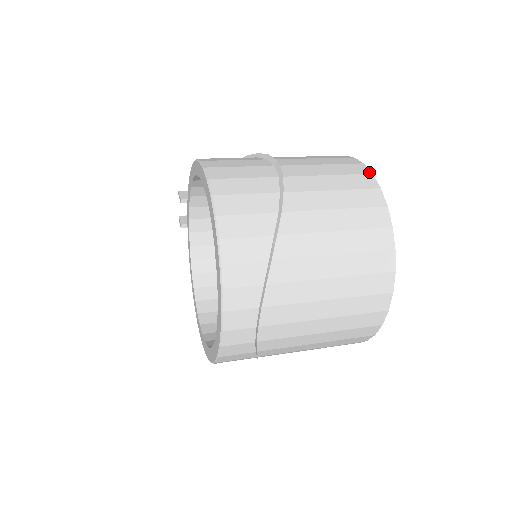
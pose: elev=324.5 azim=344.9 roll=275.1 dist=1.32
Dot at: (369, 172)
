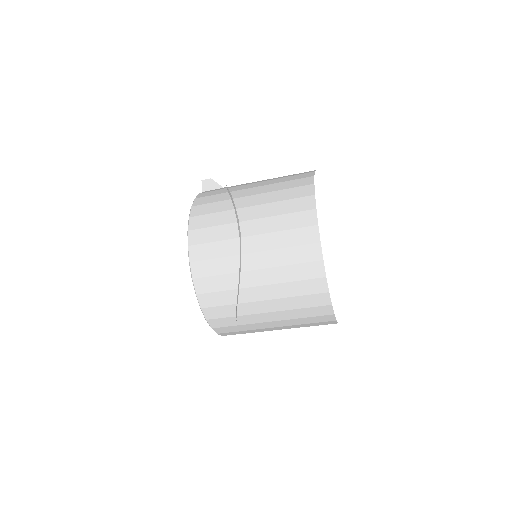
Dot at: (318, 240)
